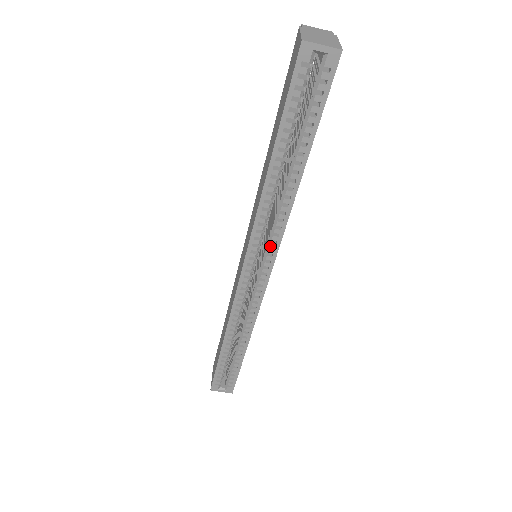
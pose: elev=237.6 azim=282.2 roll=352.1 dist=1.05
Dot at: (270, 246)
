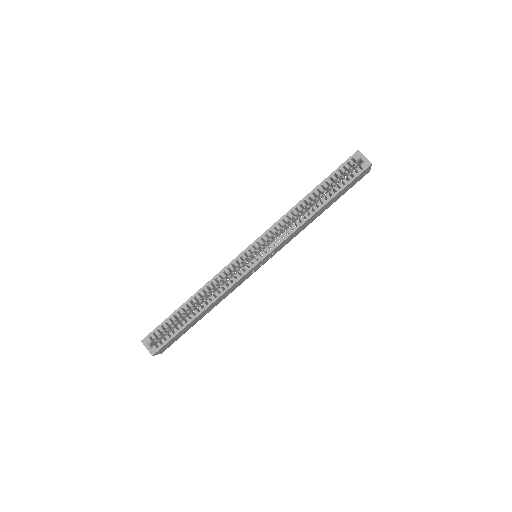
Dot at: (274, 242)
